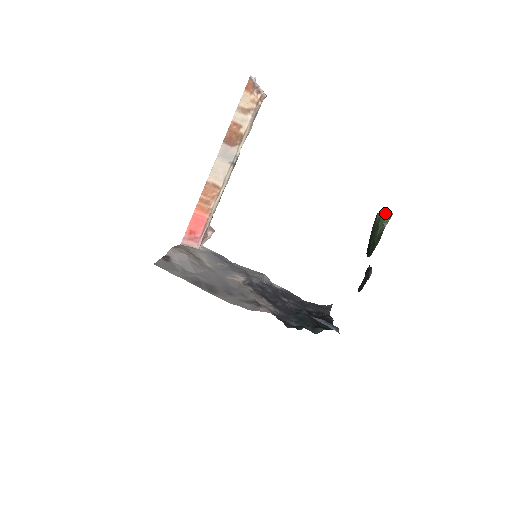
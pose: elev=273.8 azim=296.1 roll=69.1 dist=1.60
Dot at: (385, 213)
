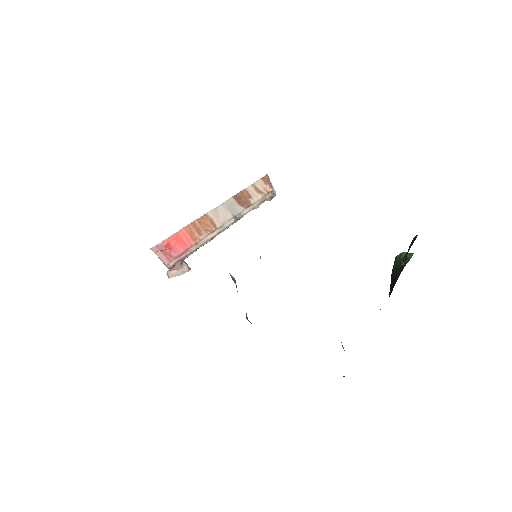
Dot at: occluded
